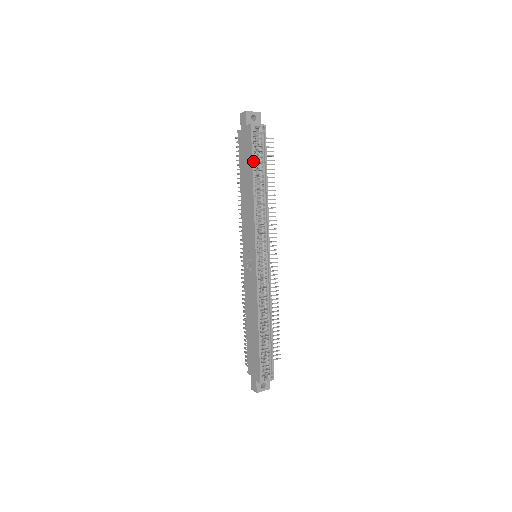
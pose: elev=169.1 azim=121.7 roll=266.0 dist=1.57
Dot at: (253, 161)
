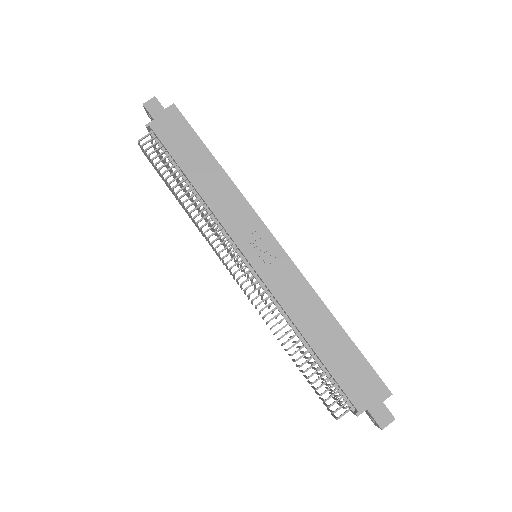
Dot at: (200, 139)
